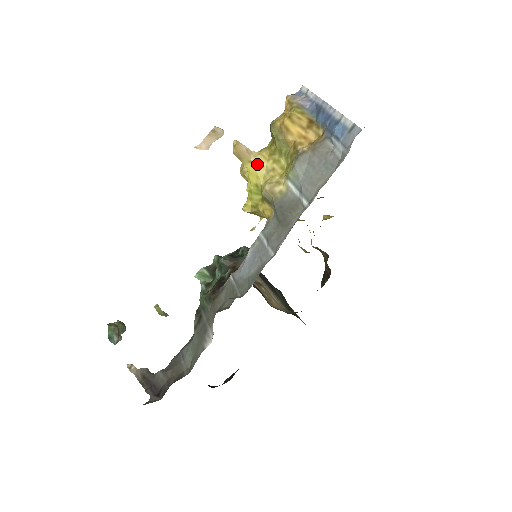
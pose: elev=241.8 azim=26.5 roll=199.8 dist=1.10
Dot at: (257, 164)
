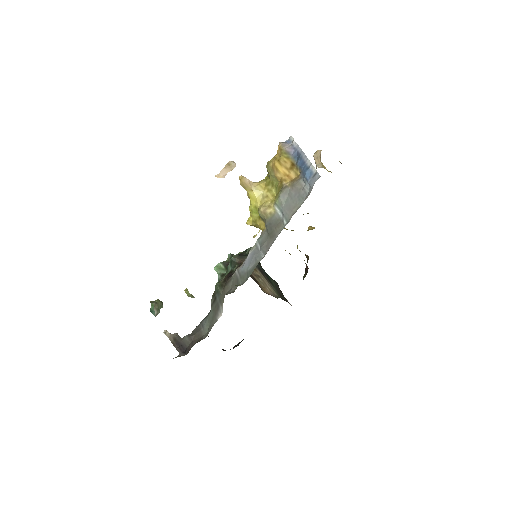
Dot at: (256, 192)
